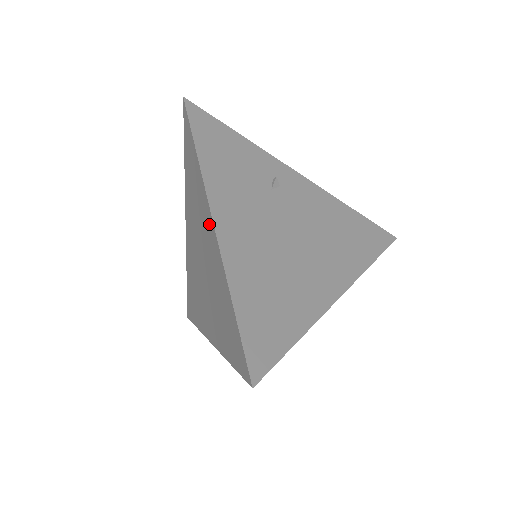
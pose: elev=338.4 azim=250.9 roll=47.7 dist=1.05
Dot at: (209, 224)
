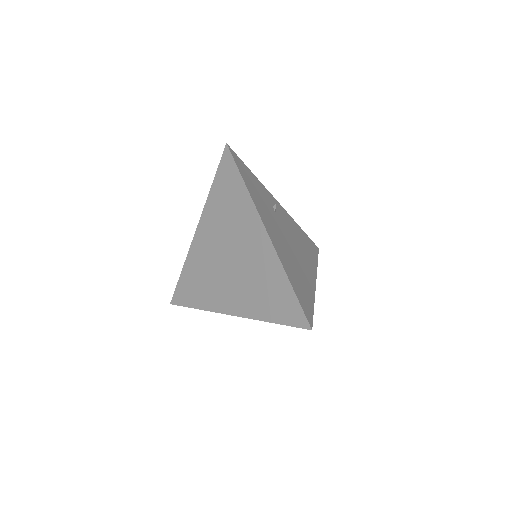
Dot at: (258, 233)
